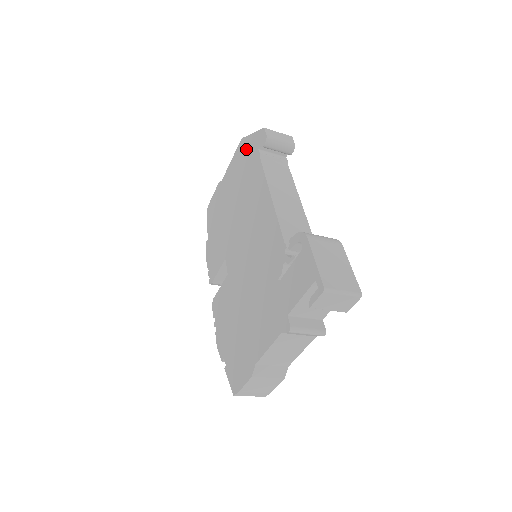
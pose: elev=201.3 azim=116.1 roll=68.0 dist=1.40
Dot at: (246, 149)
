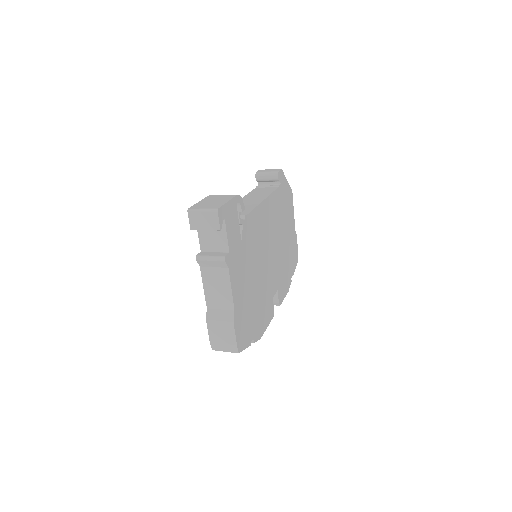
Dot at: occluded
